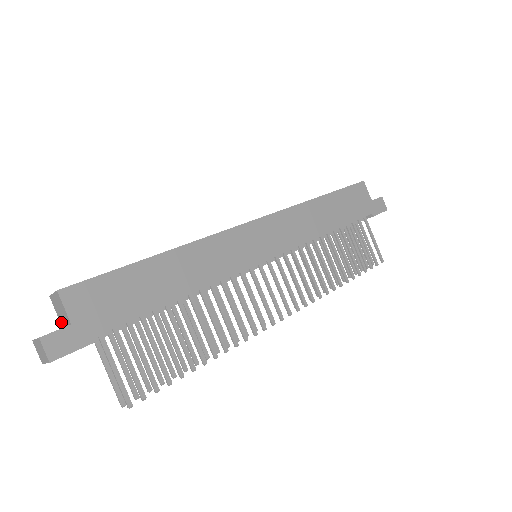
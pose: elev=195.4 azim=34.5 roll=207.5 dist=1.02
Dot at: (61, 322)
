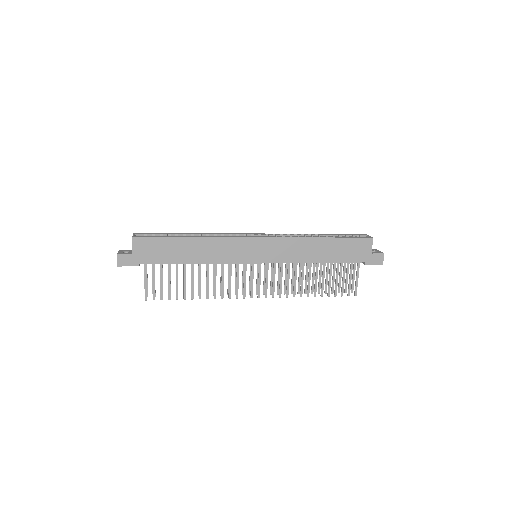
Dot at: occluded
